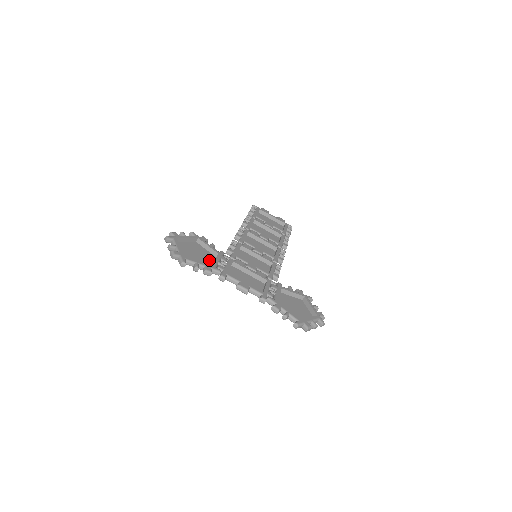
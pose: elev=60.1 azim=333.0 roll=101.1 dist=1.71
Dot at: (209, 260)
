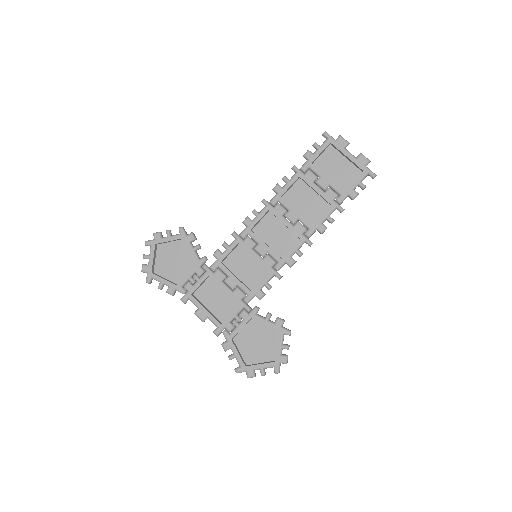
Dot at: (185, 269)
